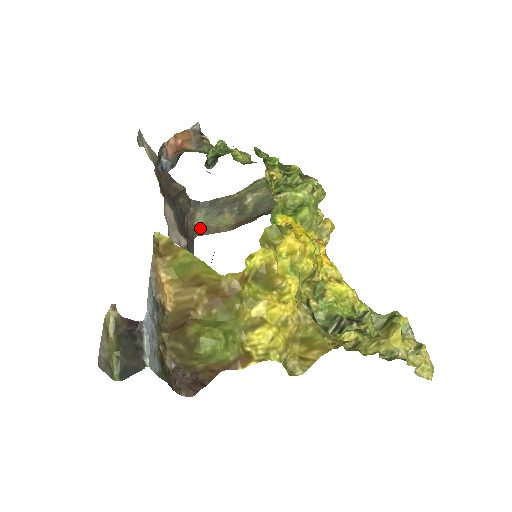
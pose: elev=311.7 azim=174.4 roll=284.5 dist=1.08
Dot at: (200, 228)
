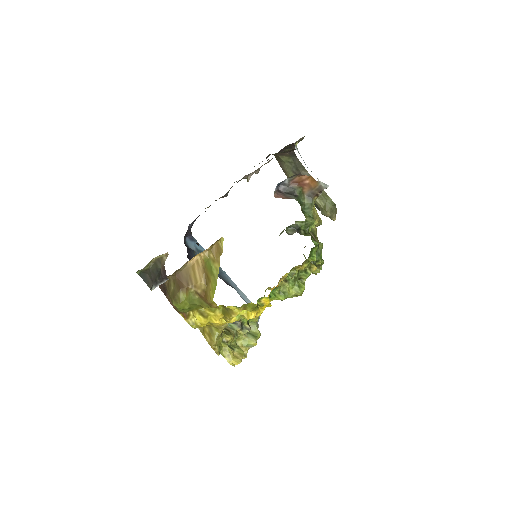
Dot at: (279, 159)
